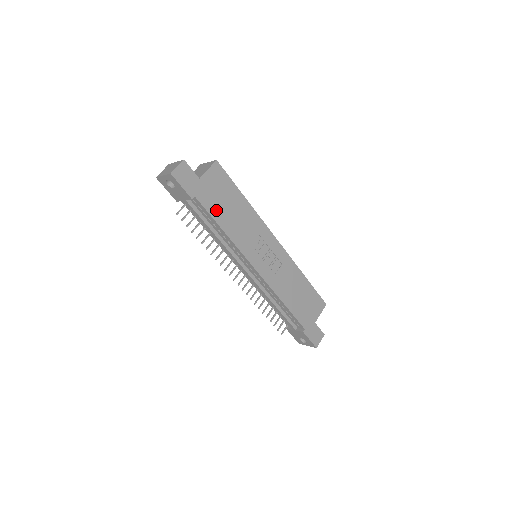
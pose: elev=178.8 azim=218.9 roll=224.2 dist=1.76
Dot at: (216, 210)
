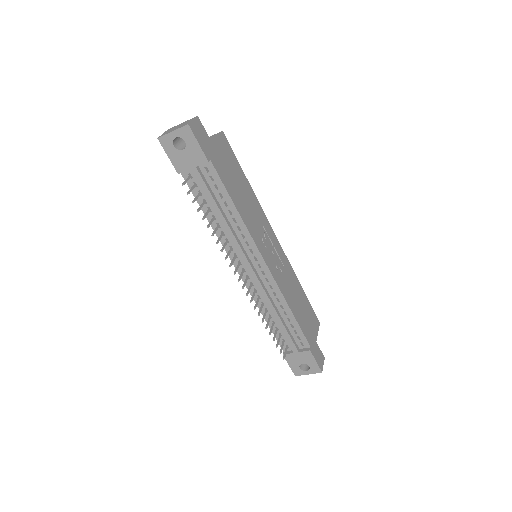
Dot at: (228, 183)
